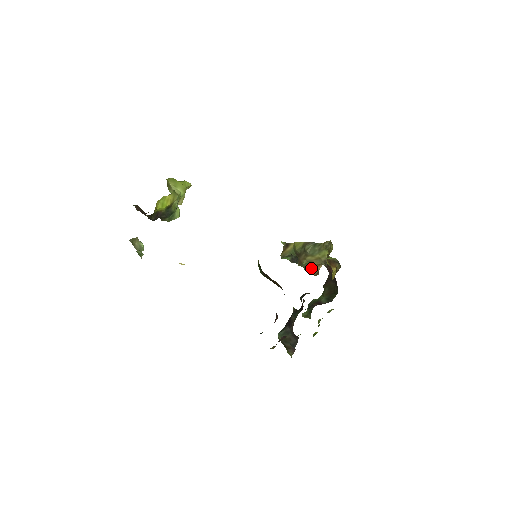
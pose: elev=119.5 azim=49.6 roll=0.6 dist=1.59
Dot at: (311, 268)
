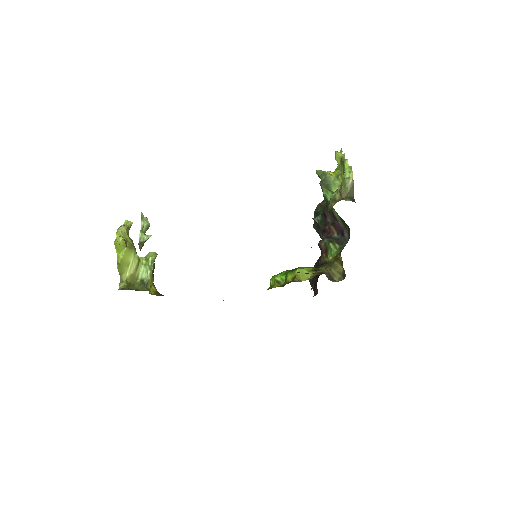
Dot at: occluded
